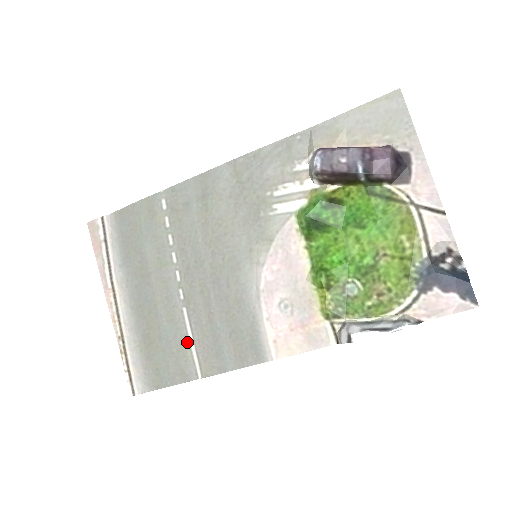
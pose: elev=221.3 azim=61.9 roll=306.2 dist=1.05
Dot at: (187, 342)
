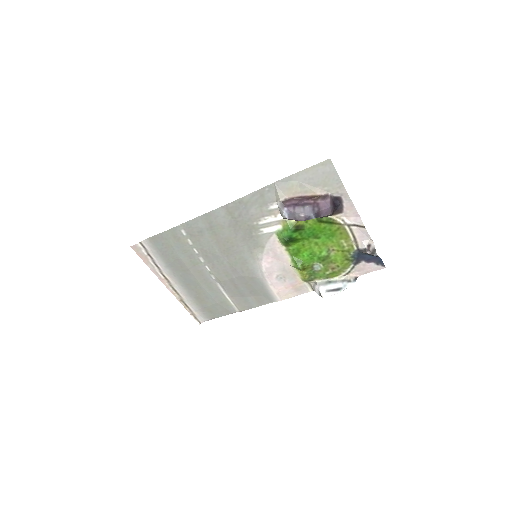
Dot at: (225, 298)
